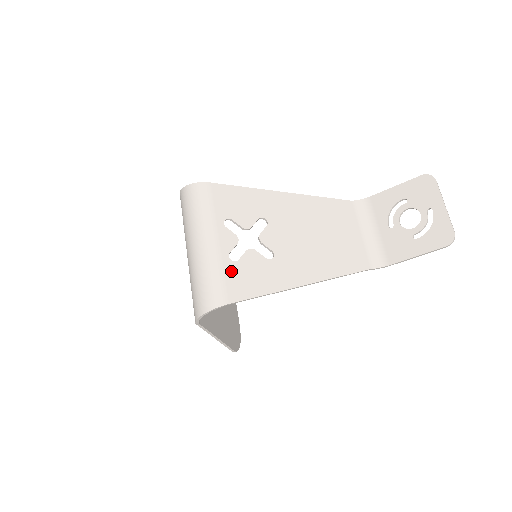
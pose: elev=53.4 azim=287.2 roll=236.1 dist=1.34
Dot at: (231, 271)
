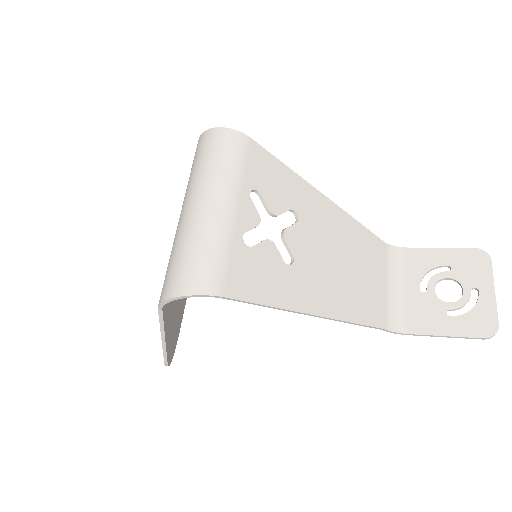
Dot at: (240, 256)
